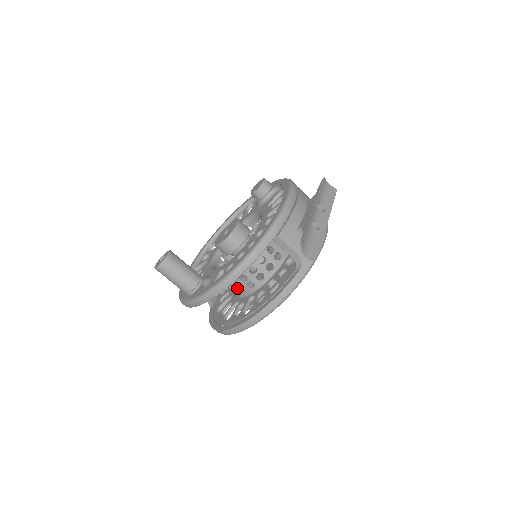
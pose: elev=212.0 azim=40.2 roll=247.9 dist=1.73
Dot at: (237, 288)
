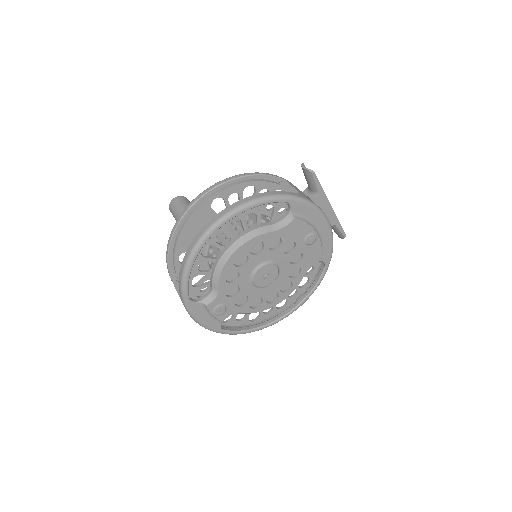
Dot at: (228, 241)
